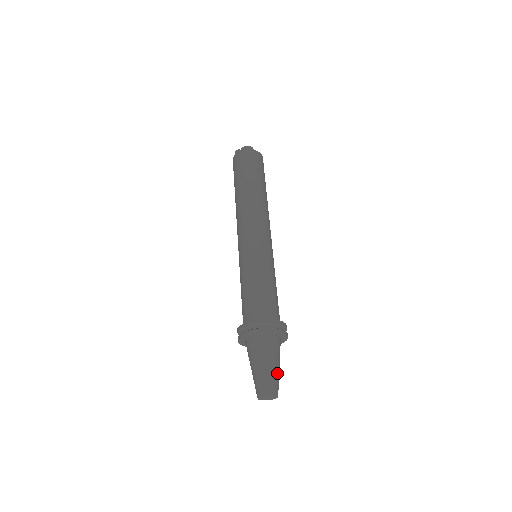
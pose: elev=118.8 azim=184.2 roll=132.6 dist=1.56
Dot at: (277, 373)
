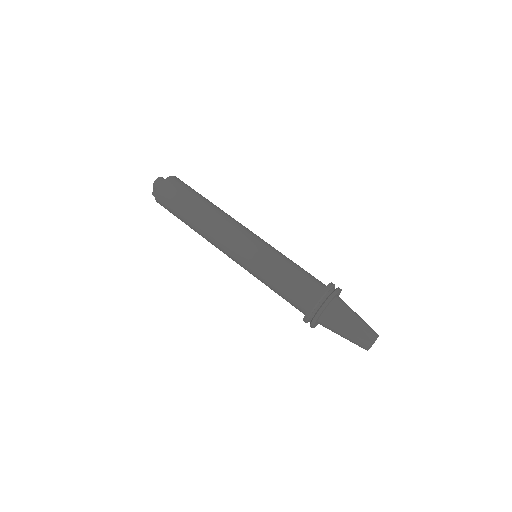
Dot at: (362, 322)
